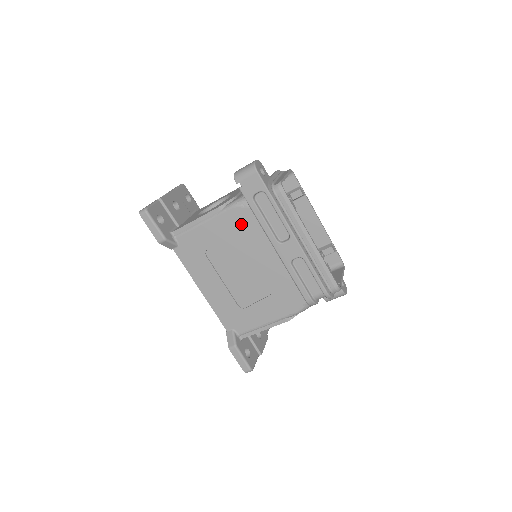
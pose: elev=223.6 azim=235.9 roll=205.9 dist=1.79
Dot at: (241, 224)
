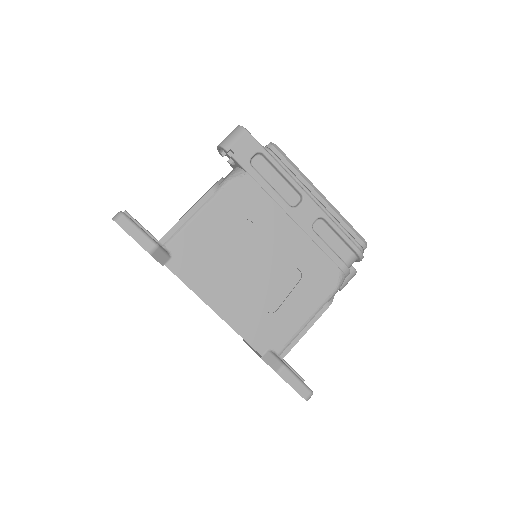
Dot at: (245, 199)
